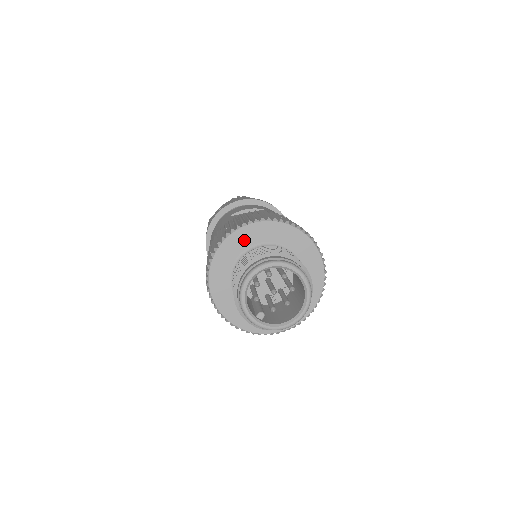
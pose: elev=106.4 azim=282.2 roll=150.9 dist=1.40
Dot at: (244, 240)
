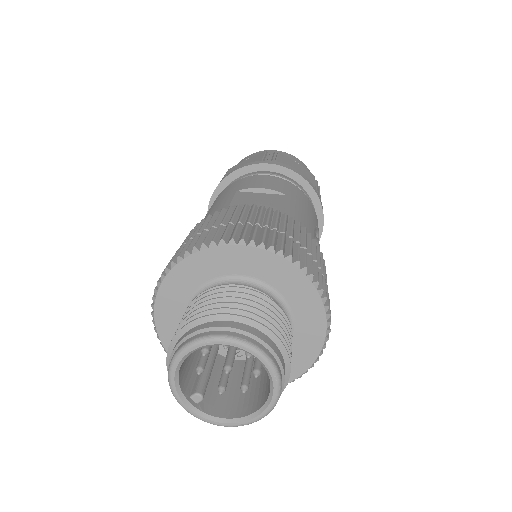
Dot at: (217, 264)
